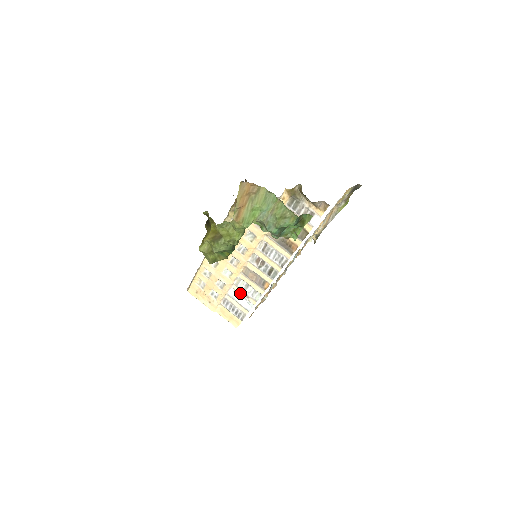
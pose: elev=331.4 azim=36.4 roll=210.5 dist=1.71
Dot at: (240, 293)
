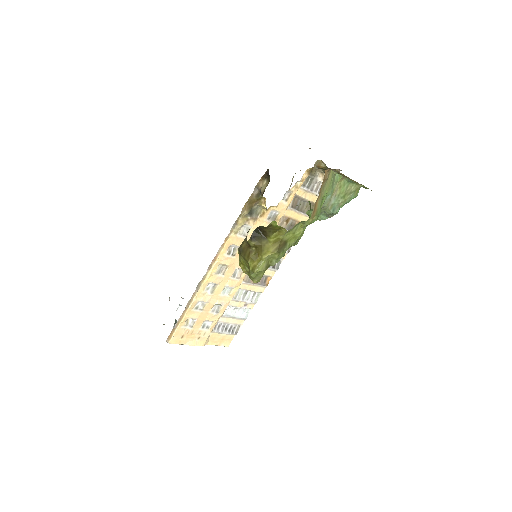
Dot at: (238, 306)
